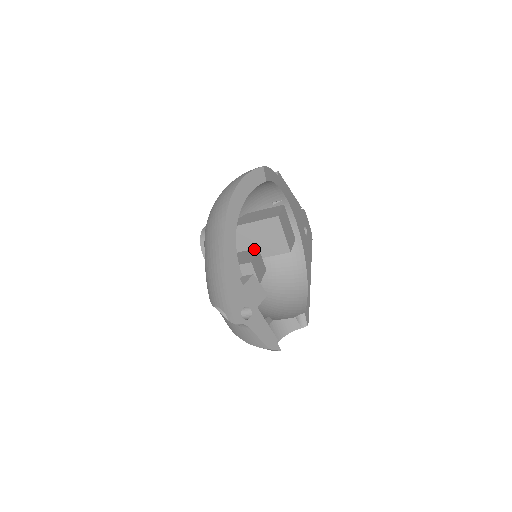
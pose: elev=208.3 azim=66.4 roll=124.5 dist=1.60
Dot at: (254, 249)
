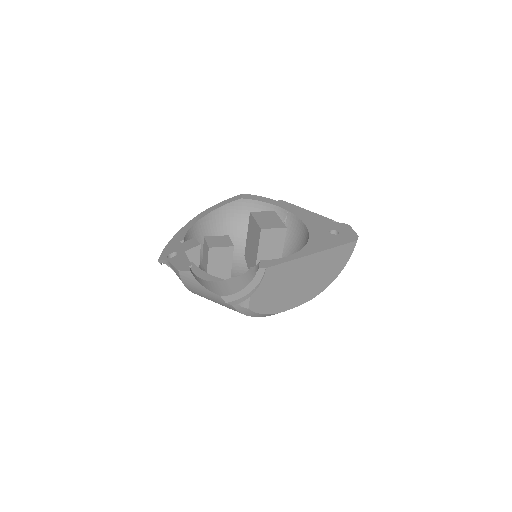
Dot at: occluded
